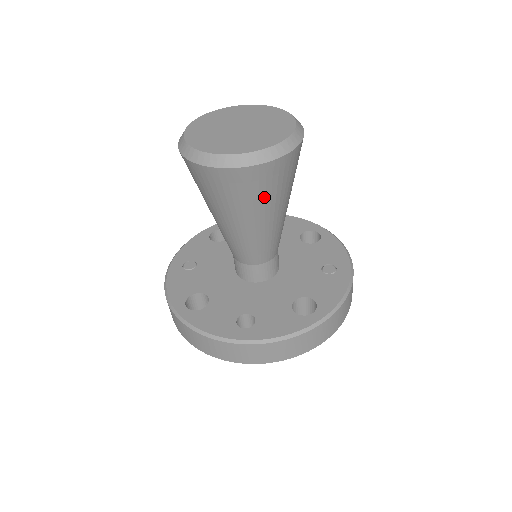
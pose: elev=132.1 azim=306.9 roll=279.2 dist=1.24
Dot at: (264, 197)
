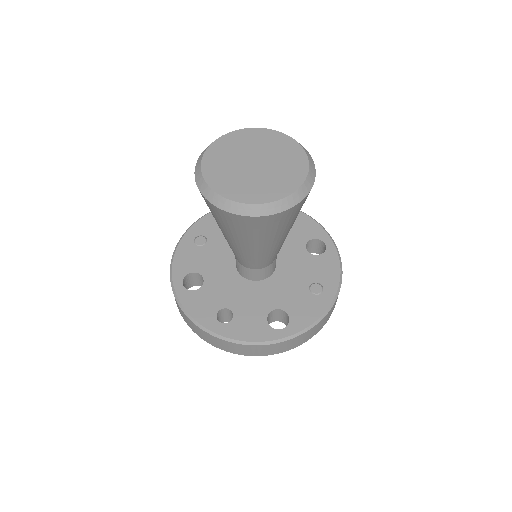
Dot at: (258, 234)
